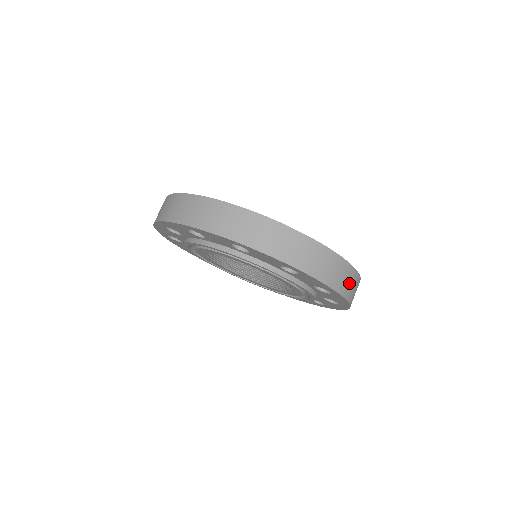
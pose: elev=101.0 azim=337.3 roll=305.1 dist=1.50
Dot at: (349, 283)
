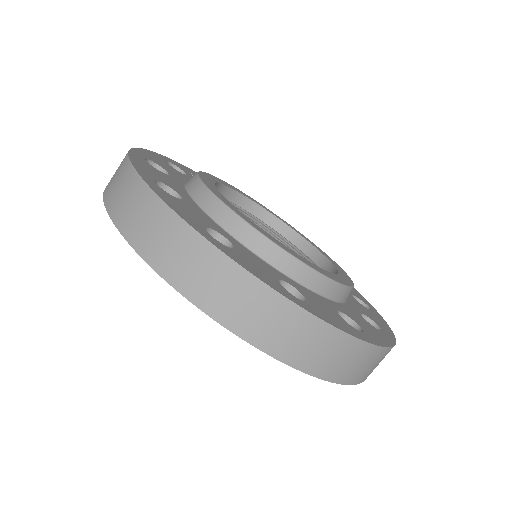
Dot at: (361, 365)
